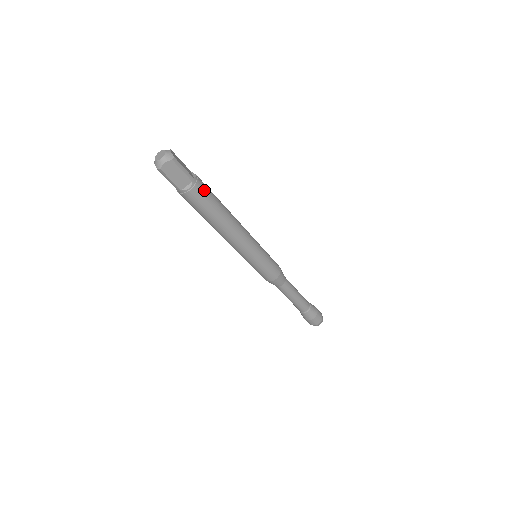
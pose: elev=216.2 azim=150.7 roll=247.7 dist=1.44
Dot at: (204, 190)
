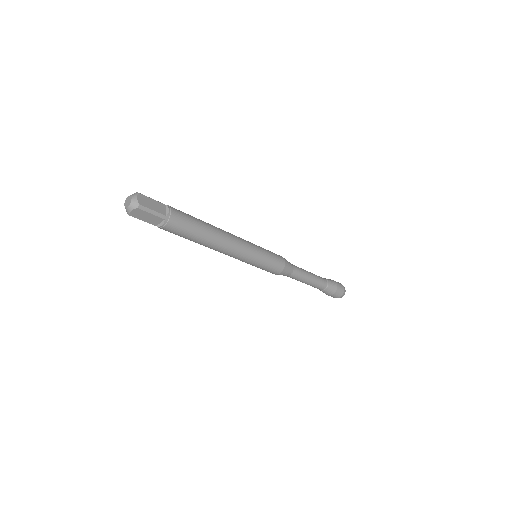
Dot at: (180, 222)
